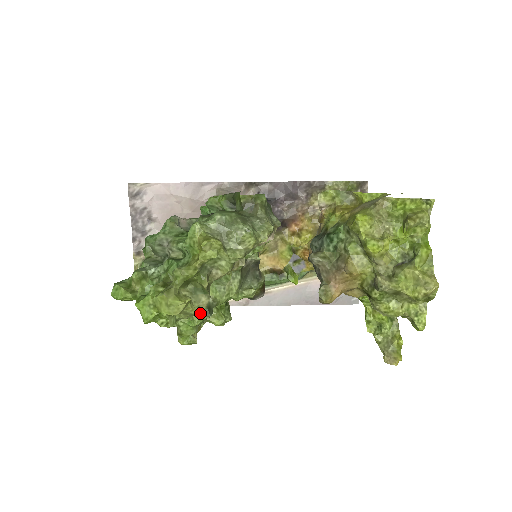
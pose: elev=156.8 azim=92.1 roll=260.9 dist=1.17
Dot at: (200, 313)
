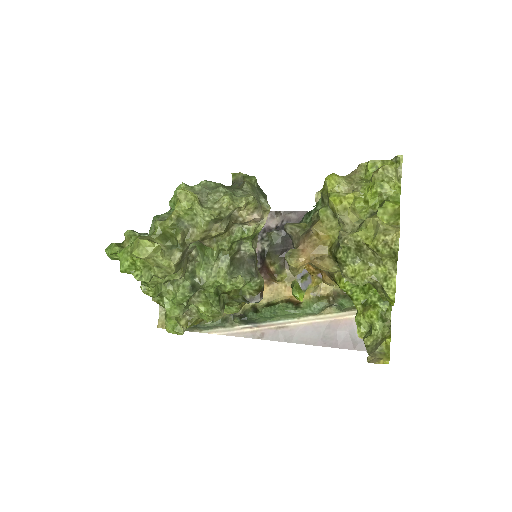
Dot at: (173, 271)
